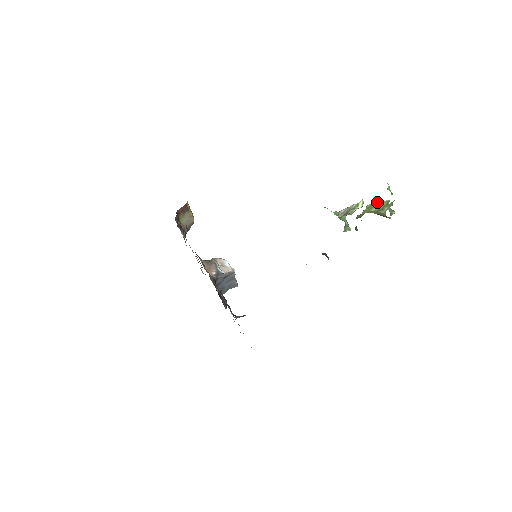
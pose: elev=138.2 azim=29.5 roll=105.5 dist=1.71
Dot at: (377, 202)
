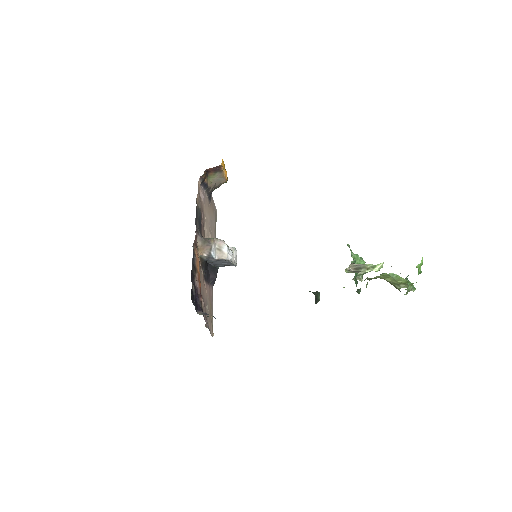
Dot at: (395, 275)
